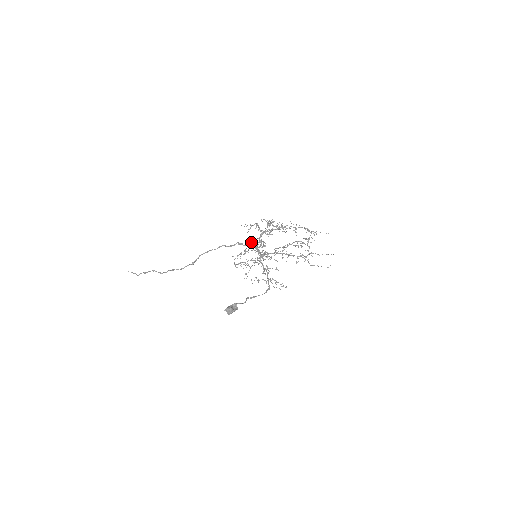
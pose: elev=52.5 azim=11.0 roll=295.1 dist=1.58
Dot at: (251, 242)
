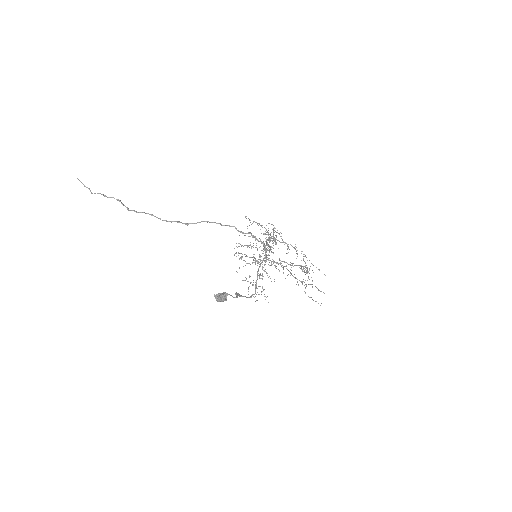
Dot at: occluded
